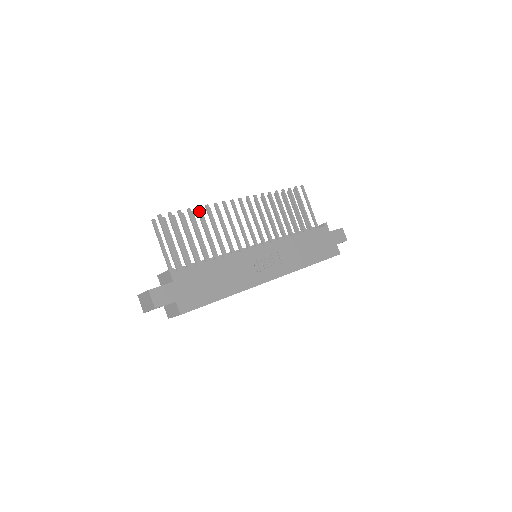
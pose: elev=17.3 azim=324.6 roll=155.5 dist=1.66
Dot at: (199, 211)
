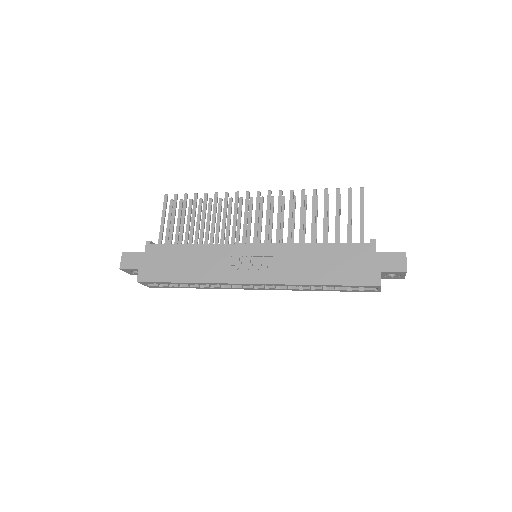
Dot at: (205, 197)
